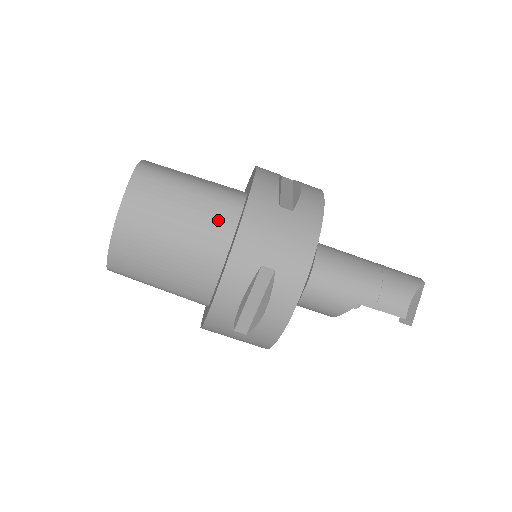
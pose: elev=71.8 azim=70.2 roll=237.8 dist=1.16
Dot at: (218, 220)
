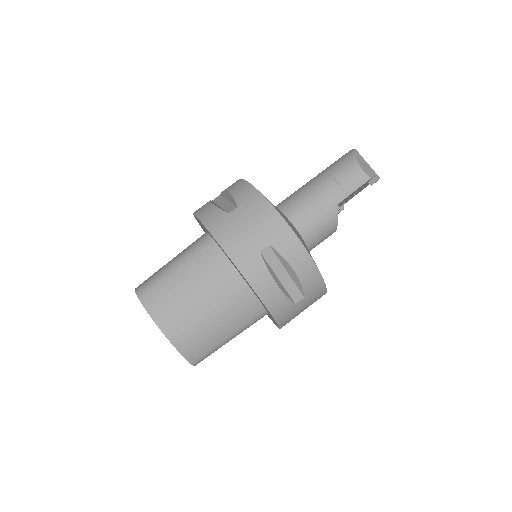
Dot at: (210, 262)
